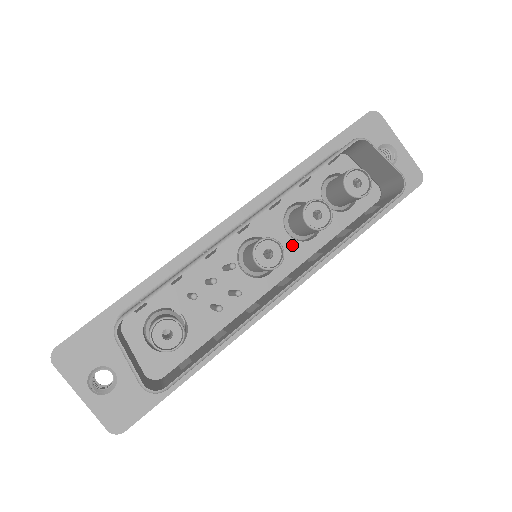
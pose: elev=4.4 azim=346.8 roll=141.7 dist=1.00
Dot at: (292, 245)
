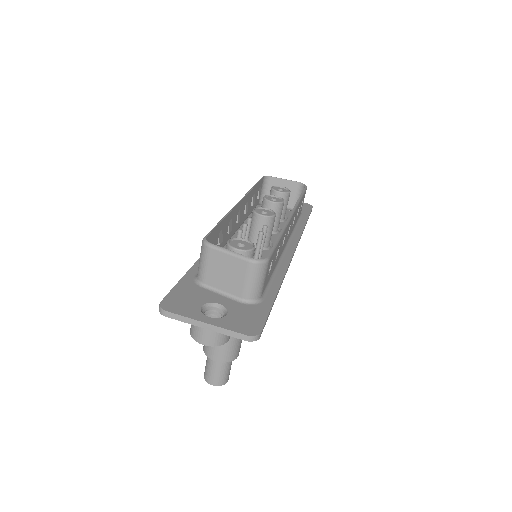
Dot at: (273, 236)
